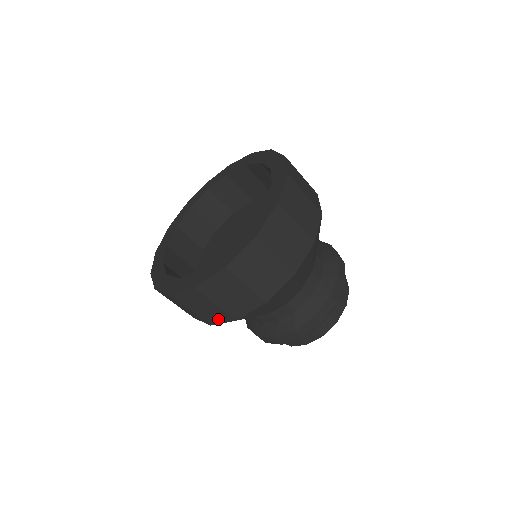
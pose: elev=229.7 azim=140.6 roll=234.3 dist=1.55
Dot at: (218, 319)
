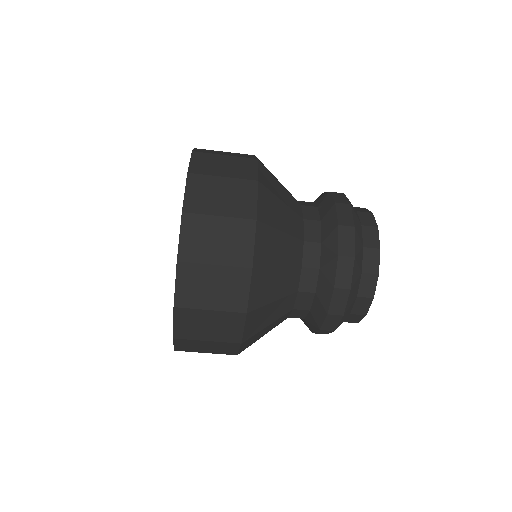
Dot at: occluded
